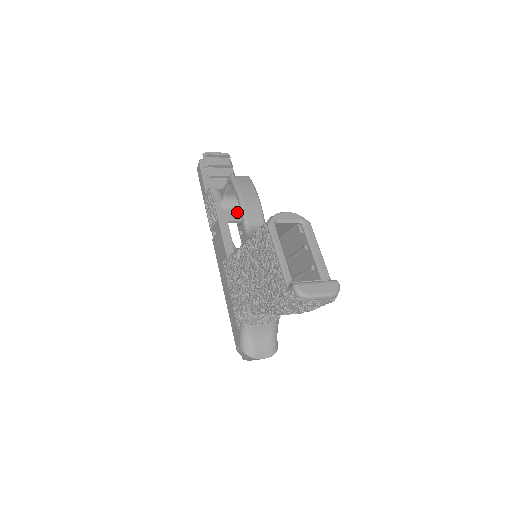
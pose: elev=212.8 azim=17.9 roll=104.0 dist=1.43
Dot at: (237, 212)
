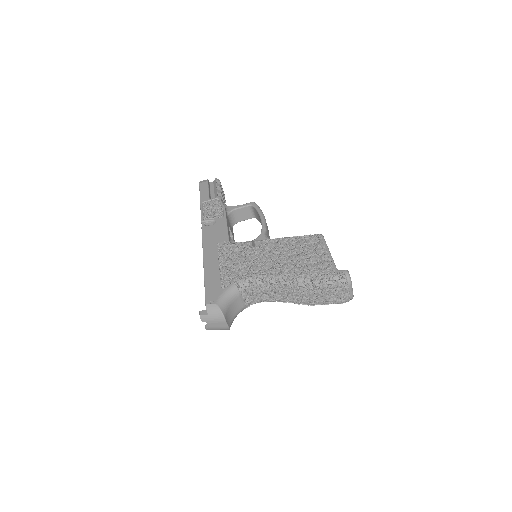
Dot at: (231, 227)
